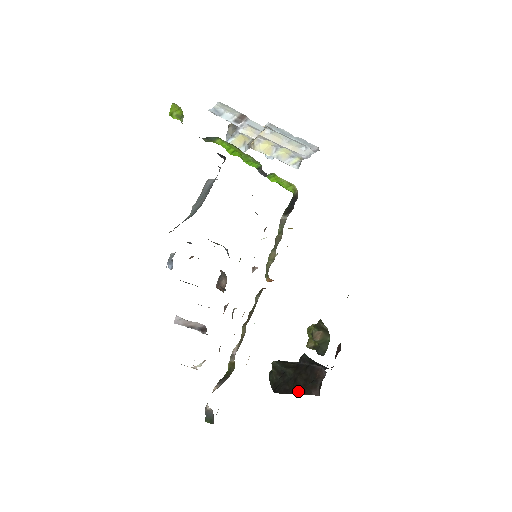
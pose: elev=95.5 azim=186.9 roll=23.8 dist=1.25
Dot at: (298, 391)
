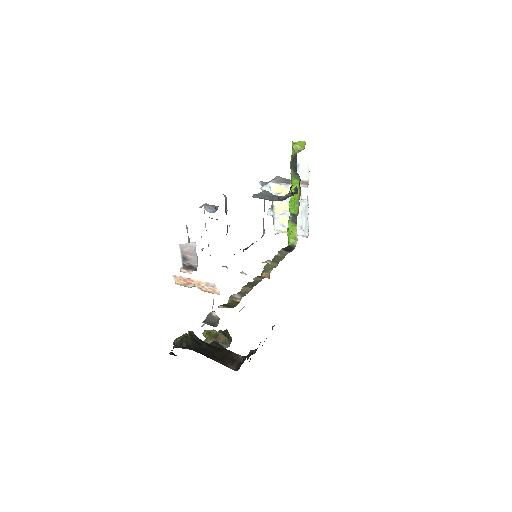
Dot at: (216, 359)
